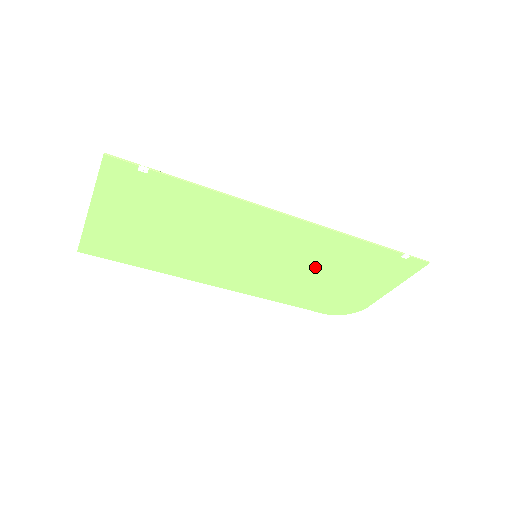
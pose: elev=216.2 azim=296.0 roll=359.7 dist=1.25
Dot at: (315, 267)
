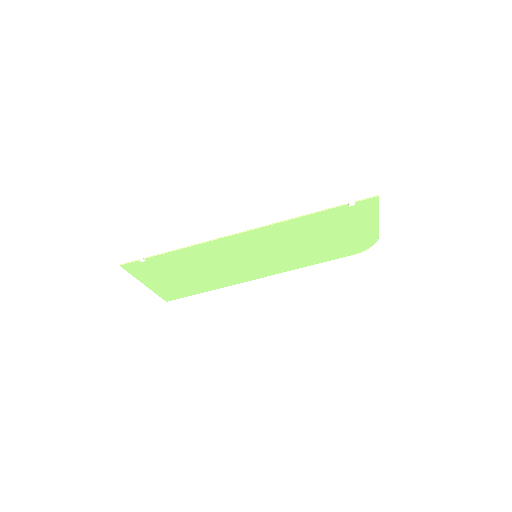
Dot at: (301, 241)
